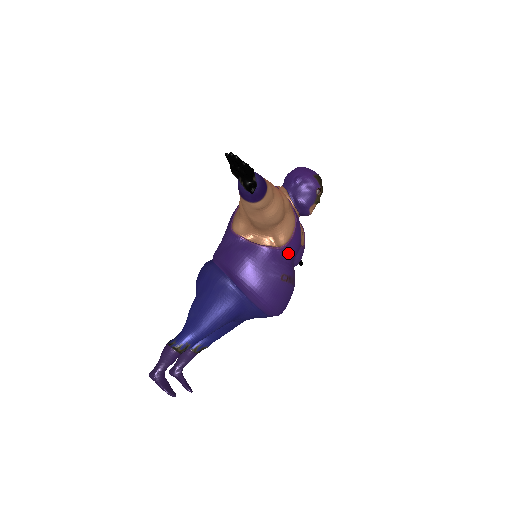
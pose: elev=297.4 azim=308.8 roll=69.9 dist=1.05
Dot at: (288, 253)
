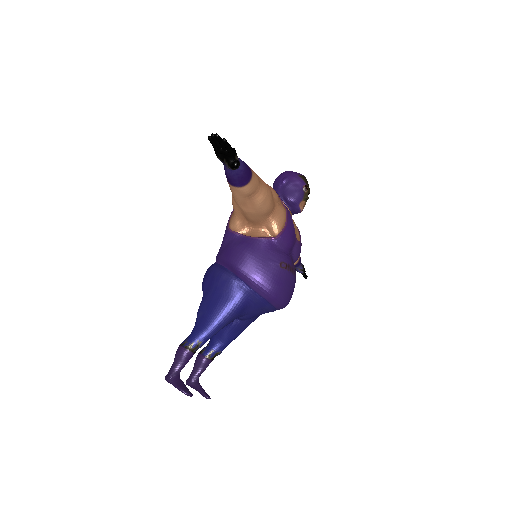
Dot at: (283, 242)
